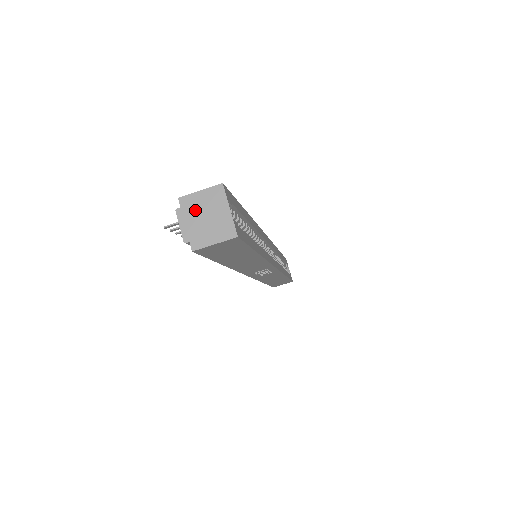
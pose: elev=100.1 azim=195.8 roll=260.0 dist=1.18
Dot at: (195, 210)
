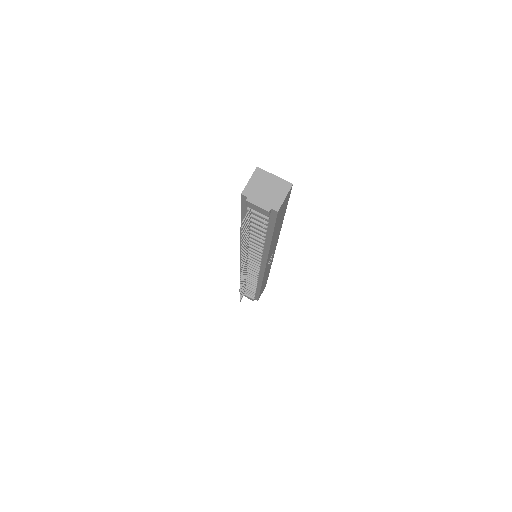
Dot at: (257, 191)
